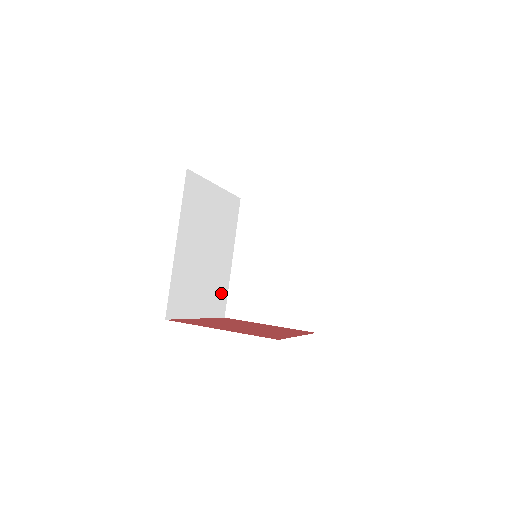
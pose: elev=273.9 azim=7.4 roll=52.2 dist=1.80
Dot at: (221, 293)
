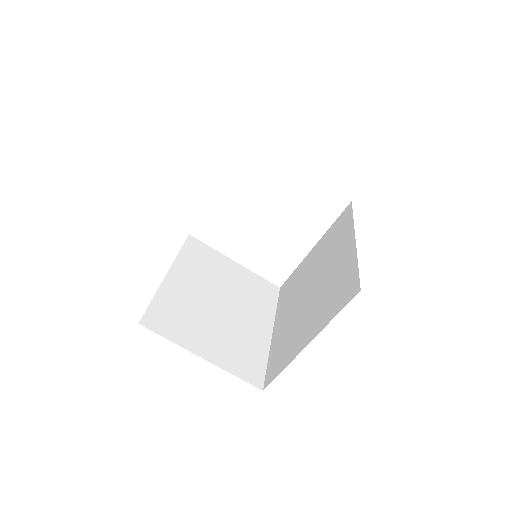
Dot at: occluded
